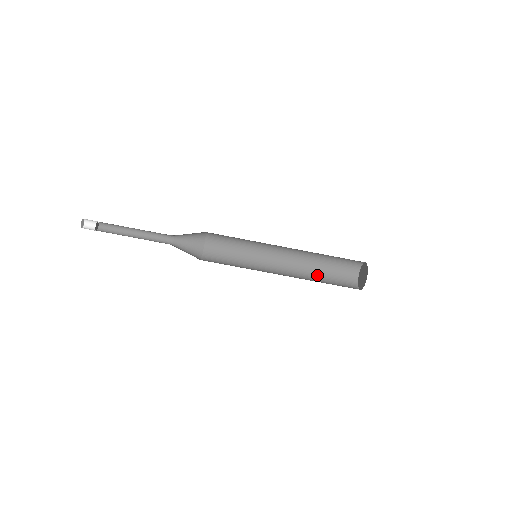
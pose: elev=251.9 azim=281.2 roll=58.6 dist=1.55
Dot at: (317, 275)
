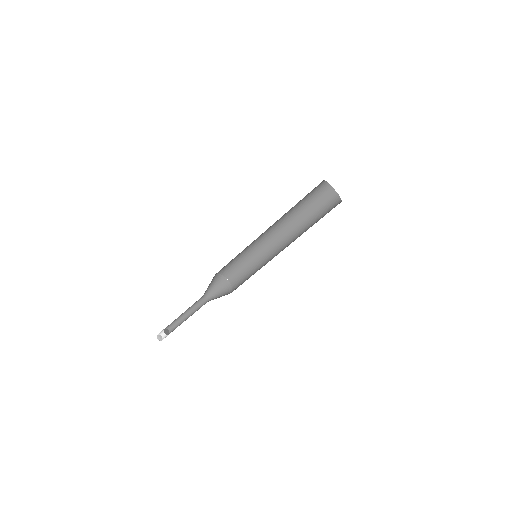
Dot at: (309, 226)
